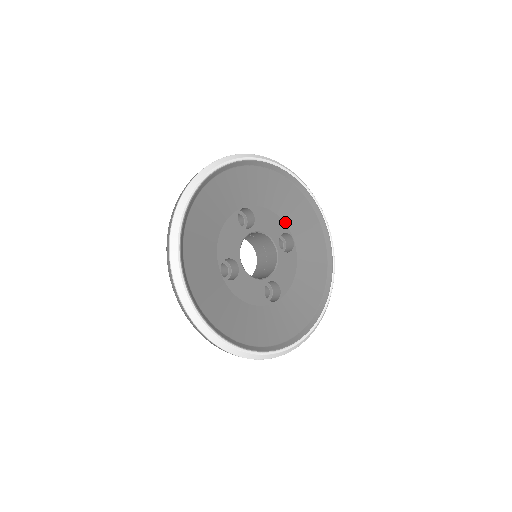
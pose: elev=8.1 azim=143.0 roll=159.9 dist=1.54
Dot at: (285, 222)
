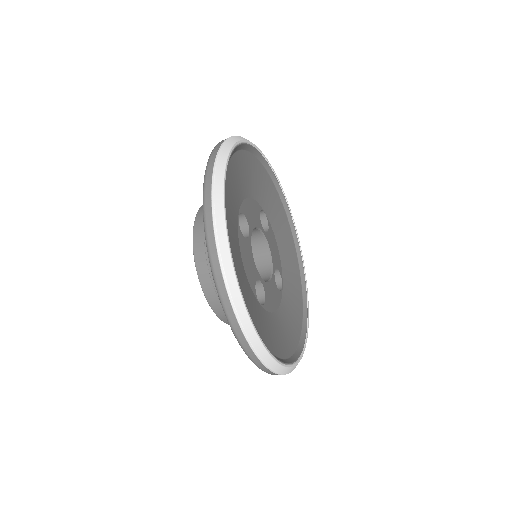
Dot at: (282, 267)
